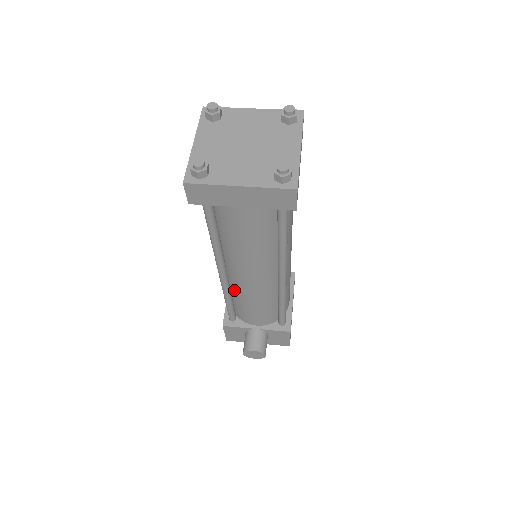
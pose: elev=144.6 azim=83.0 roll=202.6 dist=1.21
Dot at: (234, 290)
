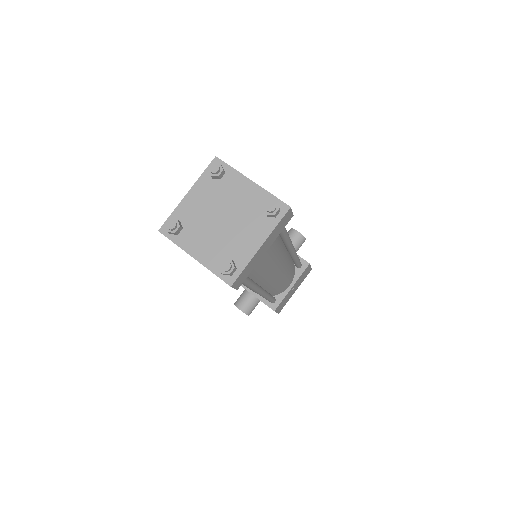
Dot at: occluded
